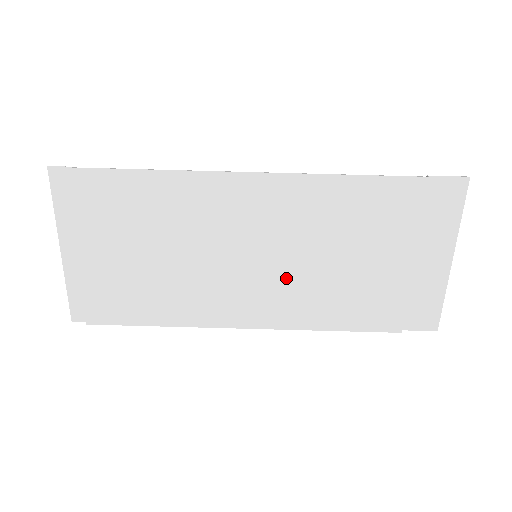
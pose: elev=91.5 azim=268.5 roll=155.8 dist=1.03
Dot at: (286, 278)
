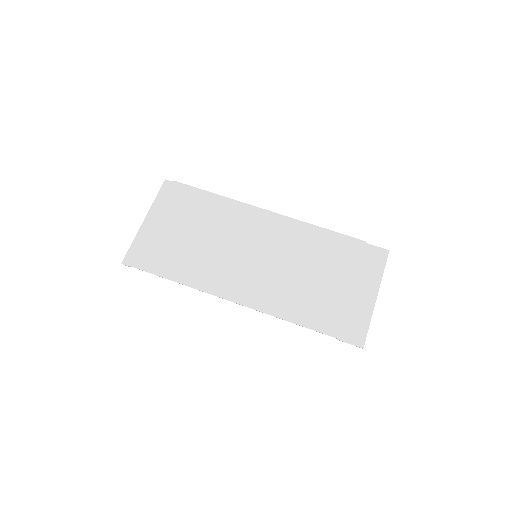
Dot at: (270, 275)
